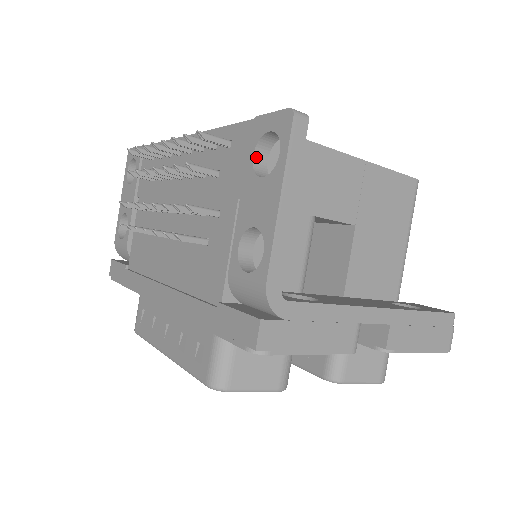
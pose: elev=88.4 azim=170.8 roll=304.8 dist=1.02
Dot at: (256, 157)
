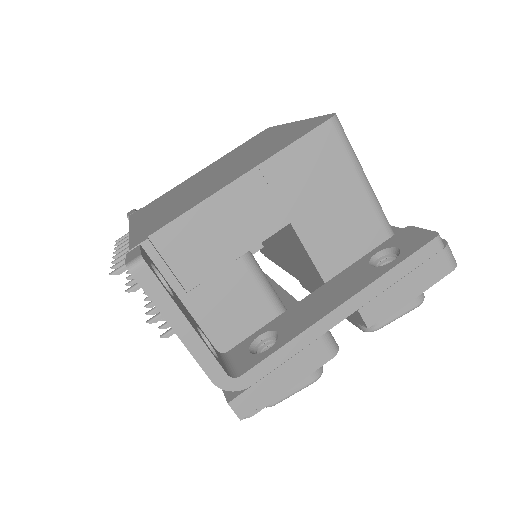
Dot at: occluded
